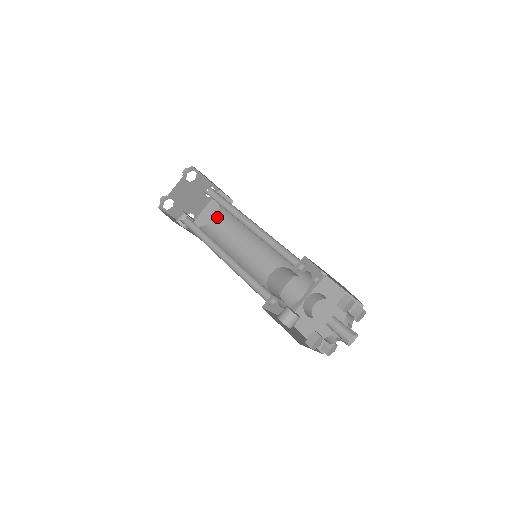
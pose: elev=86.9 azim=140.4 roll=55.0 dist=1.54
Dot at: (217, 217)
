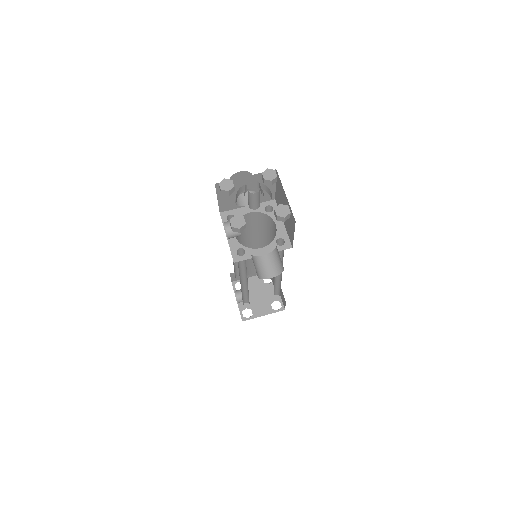
Dot at: occluded
